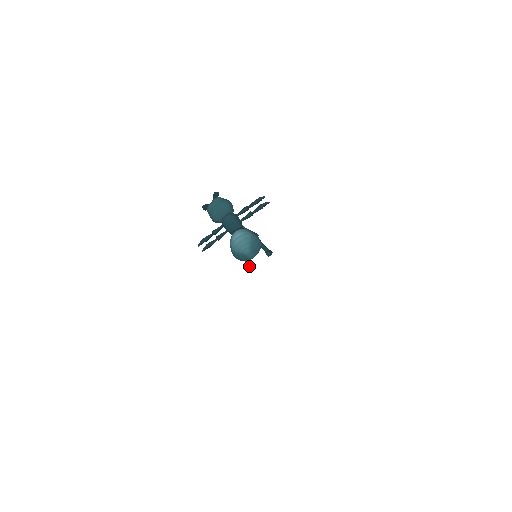
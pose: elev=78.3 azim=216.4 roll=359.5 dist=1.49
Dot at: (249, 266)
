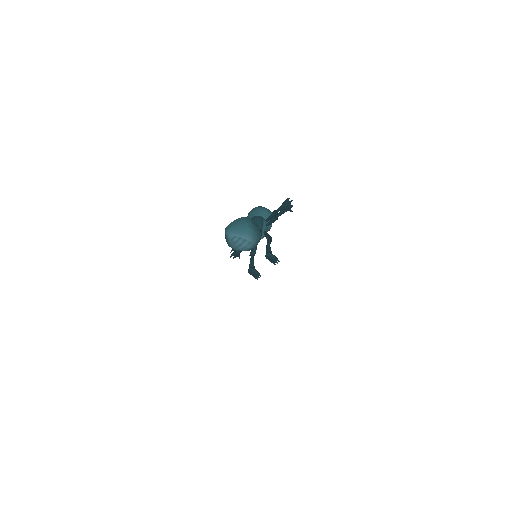
Dot at: (249, 269)
